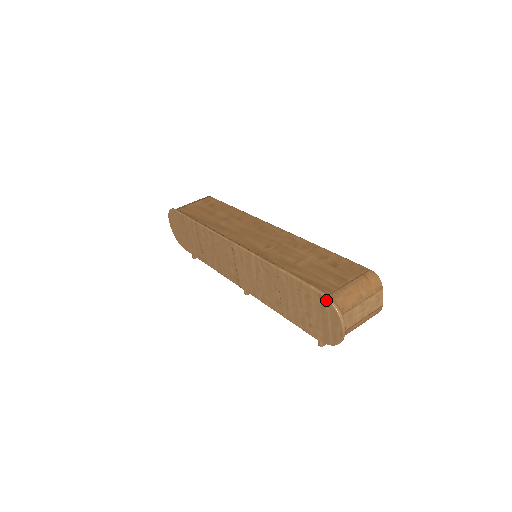
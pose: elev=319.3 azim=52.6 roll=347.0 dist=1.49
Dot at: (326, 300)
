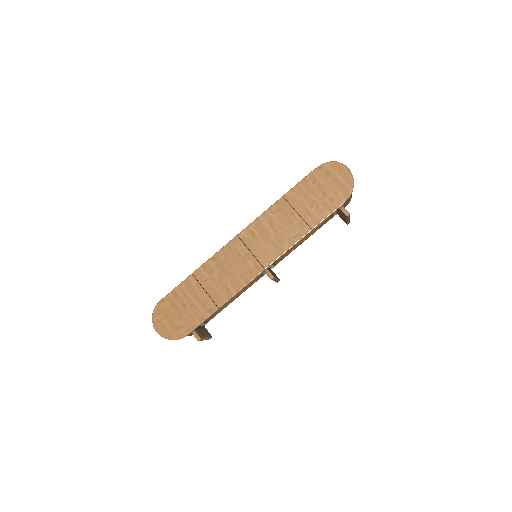
Dot at: (325, 164)
